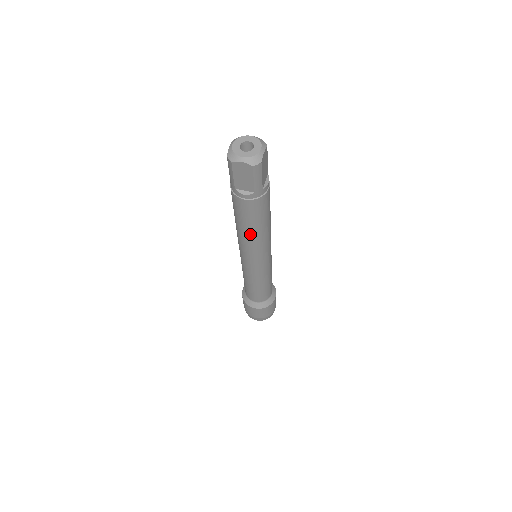
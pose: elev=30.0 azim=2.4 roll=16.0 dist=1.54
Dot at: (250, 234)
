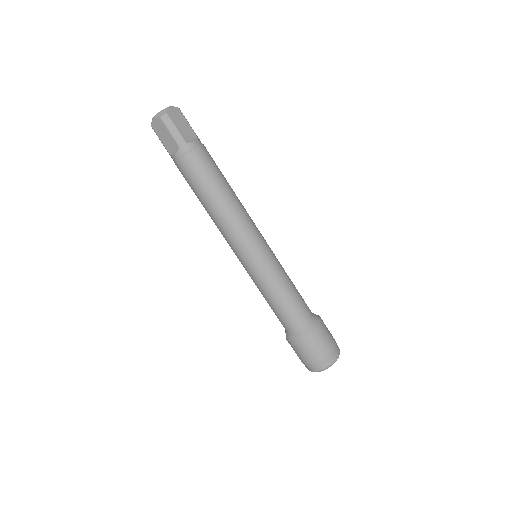
Dot at: (210, 205)
